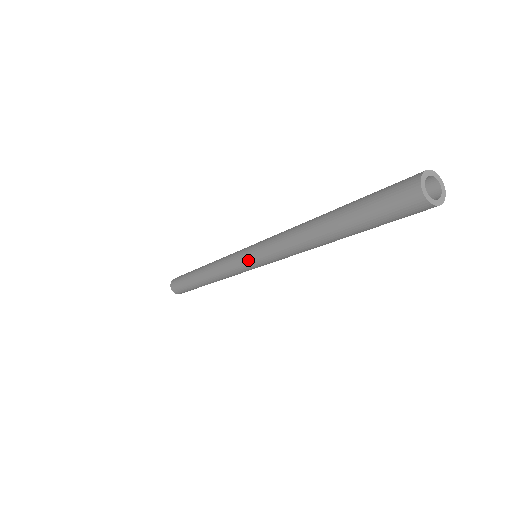
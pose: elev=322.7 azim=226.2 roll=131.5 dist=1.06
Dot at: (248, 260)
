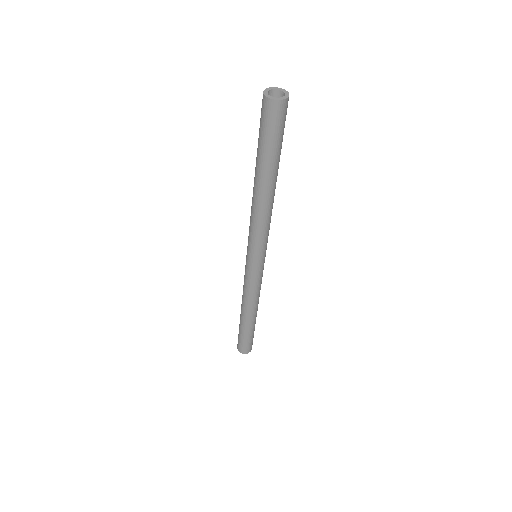
Dot at: (255, 262)
